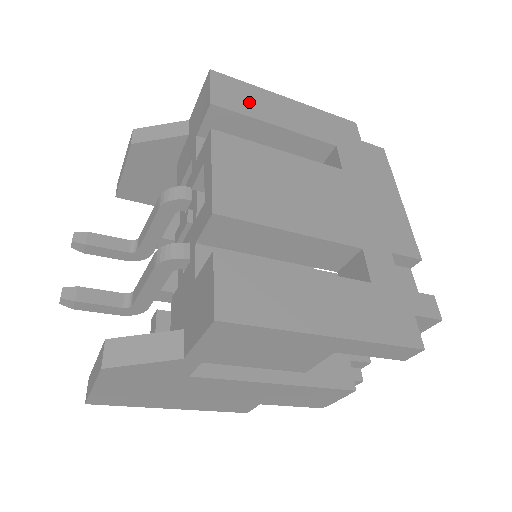
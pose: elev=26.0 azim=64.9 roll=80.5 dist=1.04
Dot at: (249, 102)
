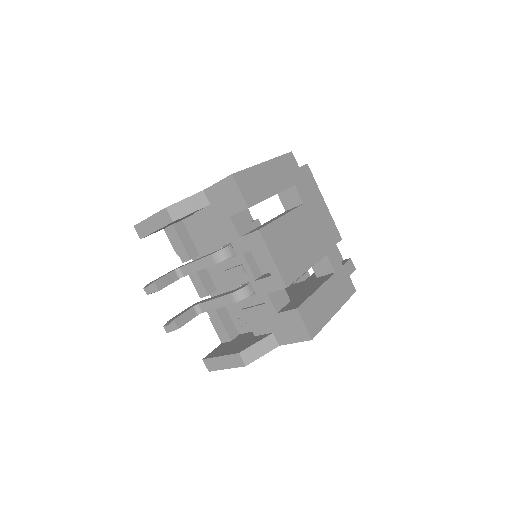
Dot at: (257, 187)
